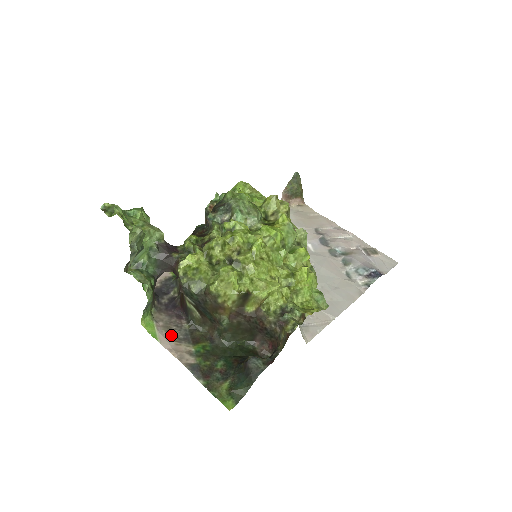
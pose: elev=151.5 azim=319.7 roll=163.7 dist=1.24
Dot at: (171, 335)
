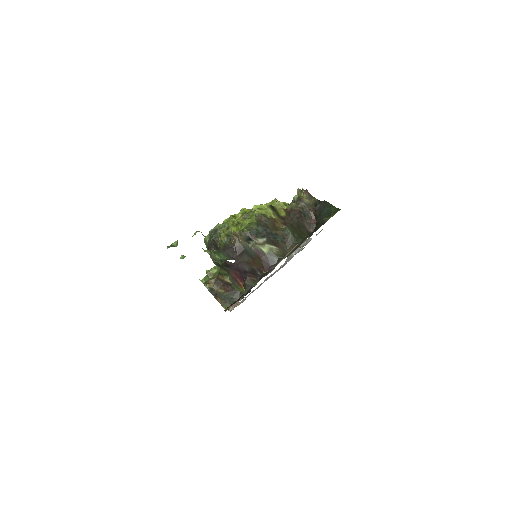
Dot at: occluded
